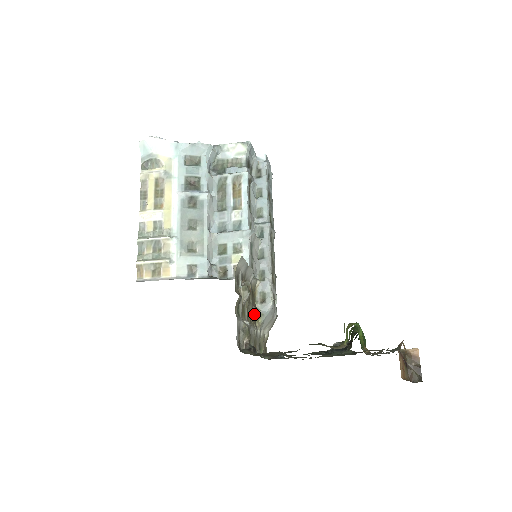
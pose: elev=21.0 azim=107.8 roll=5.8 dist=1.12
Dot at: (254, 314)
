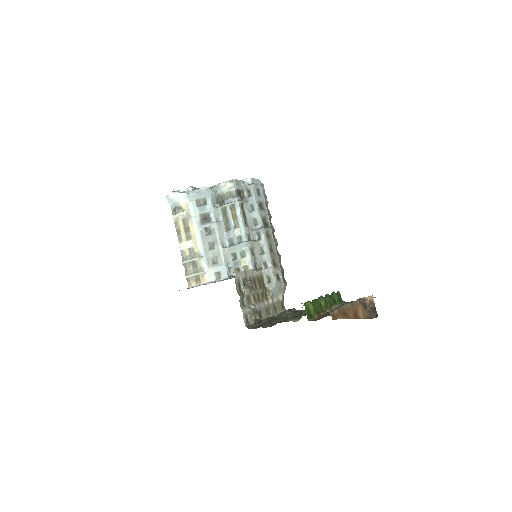
Dot at: (263, 293)
